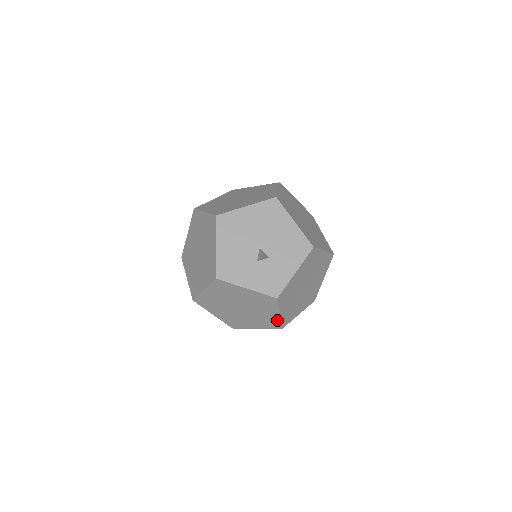
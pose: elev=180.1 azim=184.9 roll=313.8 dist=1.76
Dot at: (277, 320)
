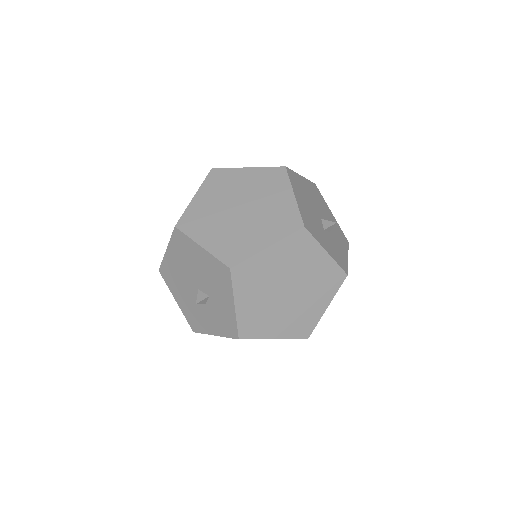
Dot at: (316, 319)
